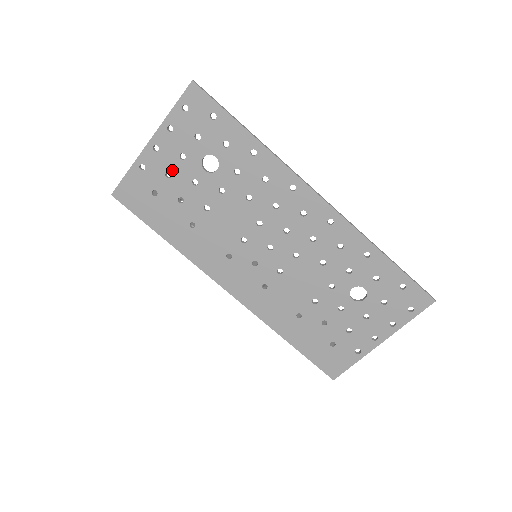
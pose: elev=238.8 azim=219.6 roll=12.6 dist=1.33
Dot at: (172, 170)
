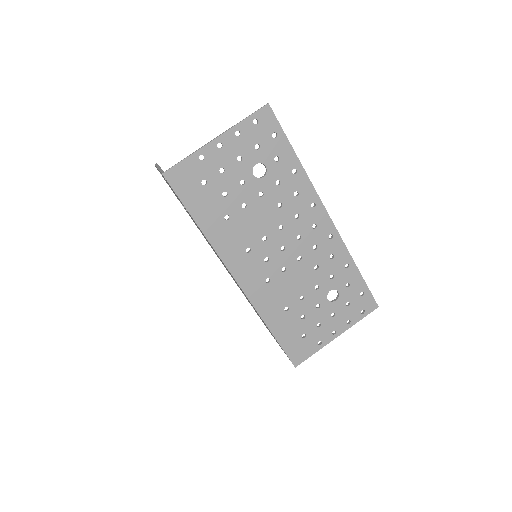
Dot at: (227, 167)
